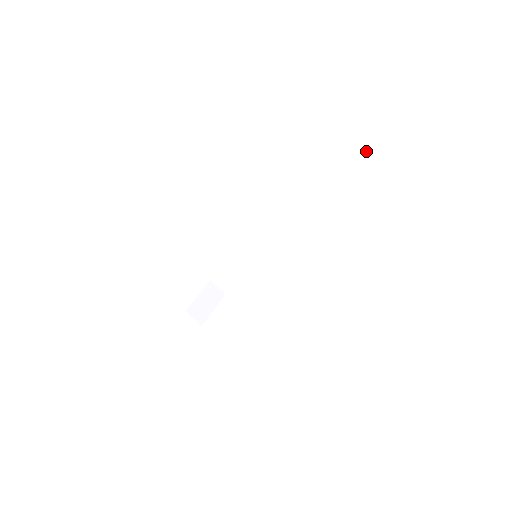
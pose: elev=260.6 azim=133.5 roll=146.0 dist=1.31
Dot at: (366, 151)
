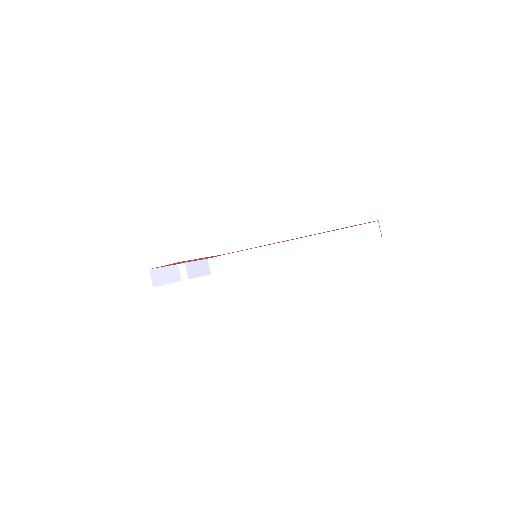
Dot at: (360, 238)
